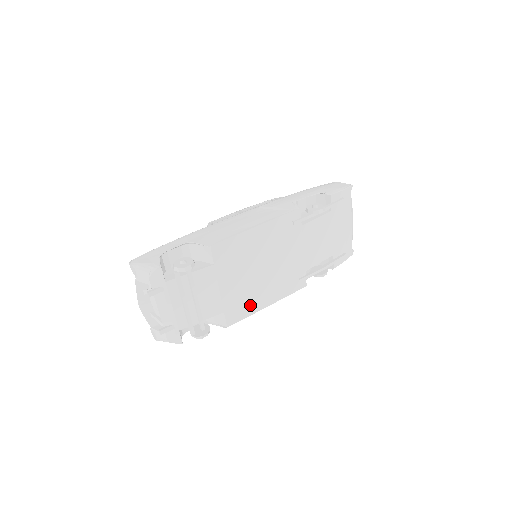
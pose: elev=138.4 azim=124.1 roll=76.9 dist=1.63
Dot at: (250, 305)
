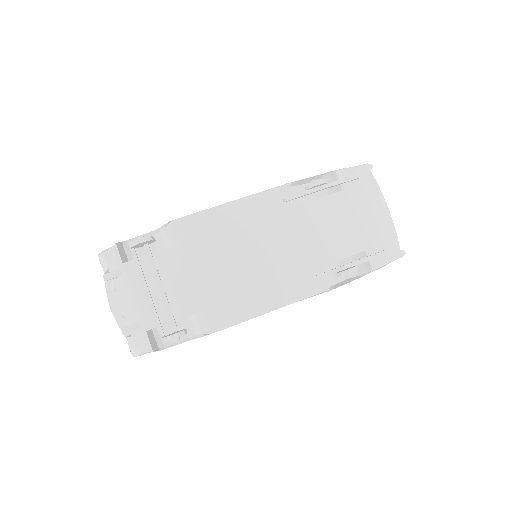
Dot at: (242, 306)
